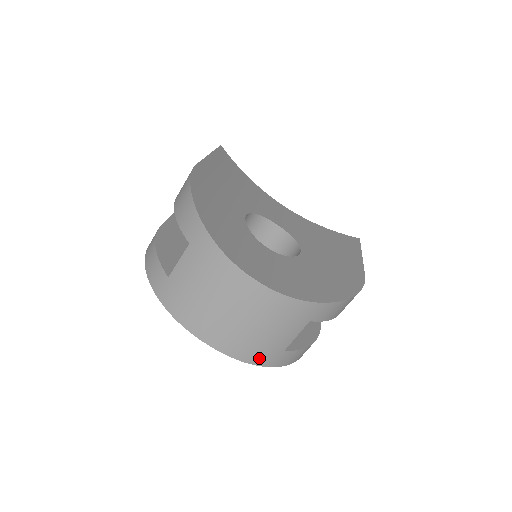
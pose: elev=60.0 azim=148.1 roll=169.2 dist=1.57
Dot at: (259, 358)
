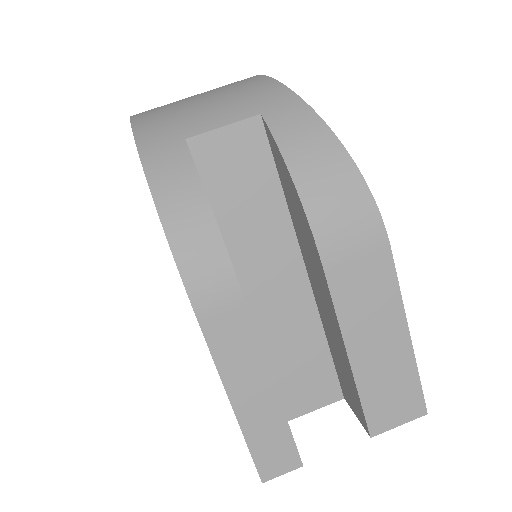
Dot at: (151, 128)
